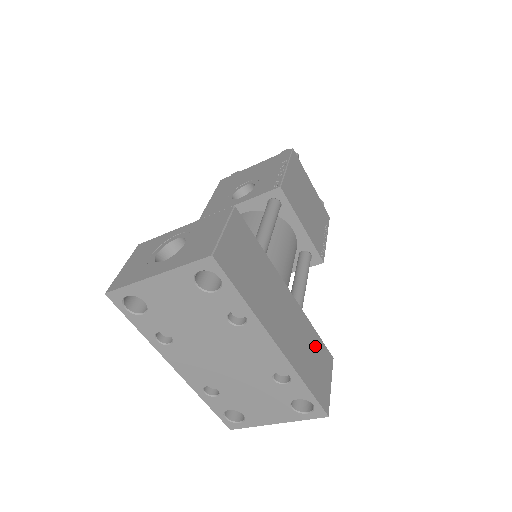
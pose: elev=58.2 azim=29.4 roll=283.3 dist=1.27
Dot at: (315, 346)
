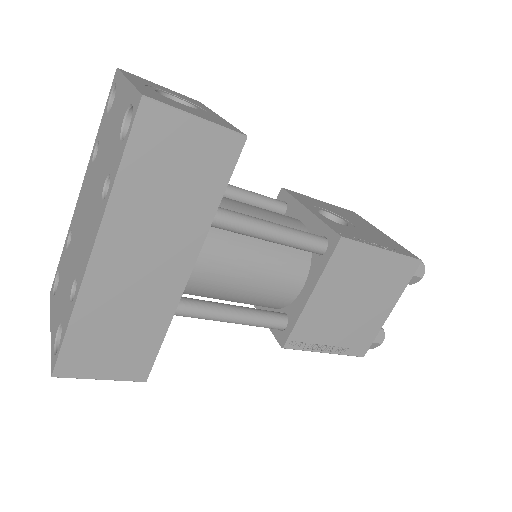
Dot at: (140, 338)
